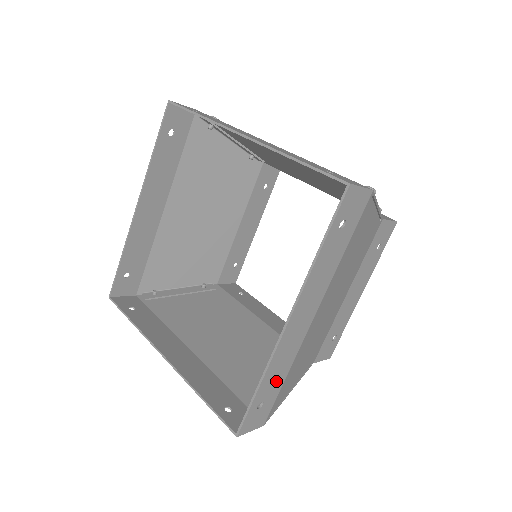
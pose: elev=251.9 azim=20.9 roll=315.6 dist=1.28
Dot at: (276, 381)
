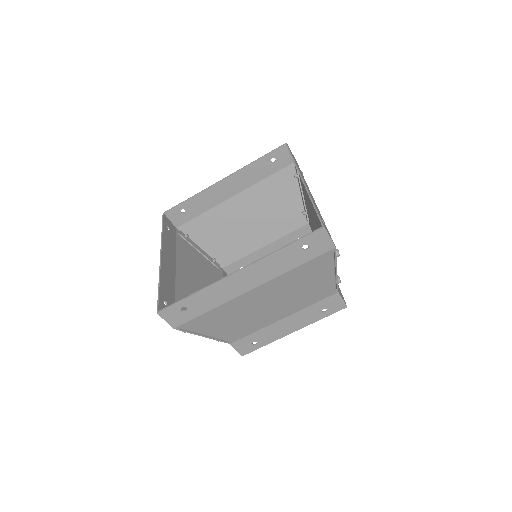
Dot at: (203, 305)
